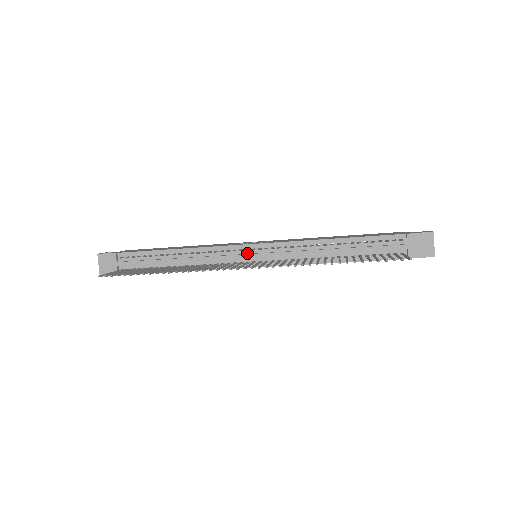
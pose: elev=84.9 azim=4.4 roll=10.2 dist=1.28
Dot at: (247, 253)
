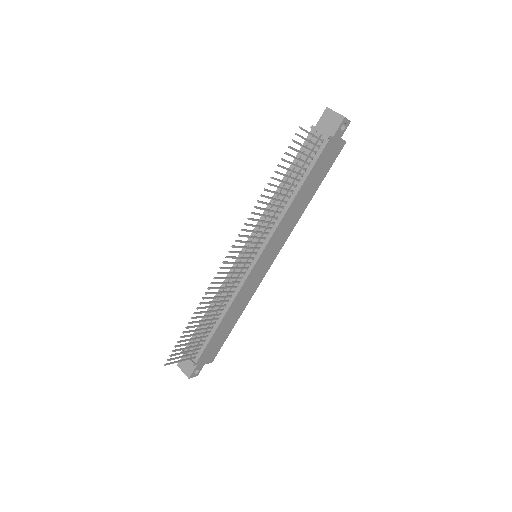
Dot at: occluded
